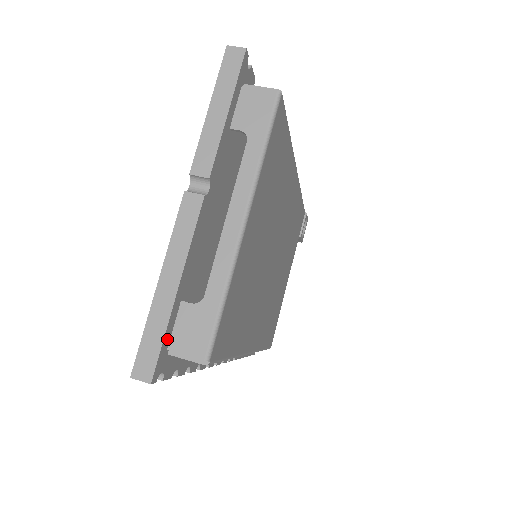
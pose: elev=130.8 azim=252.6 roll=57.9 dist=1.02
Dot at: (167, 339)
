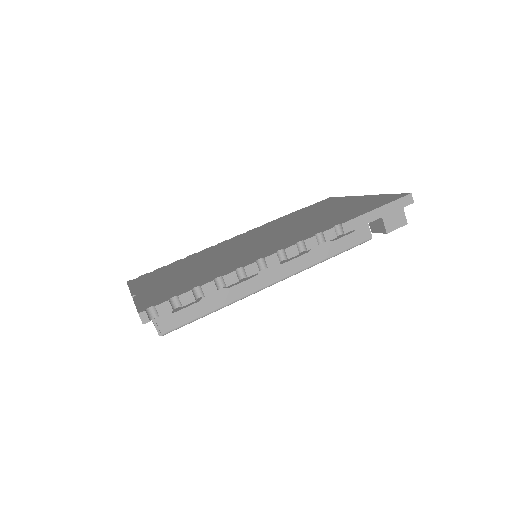
Dot at: occluded
